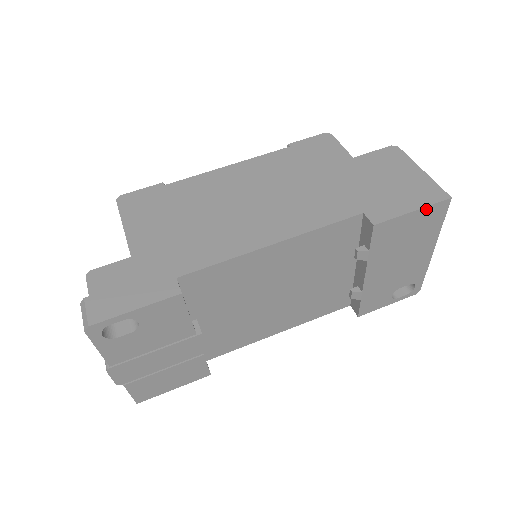
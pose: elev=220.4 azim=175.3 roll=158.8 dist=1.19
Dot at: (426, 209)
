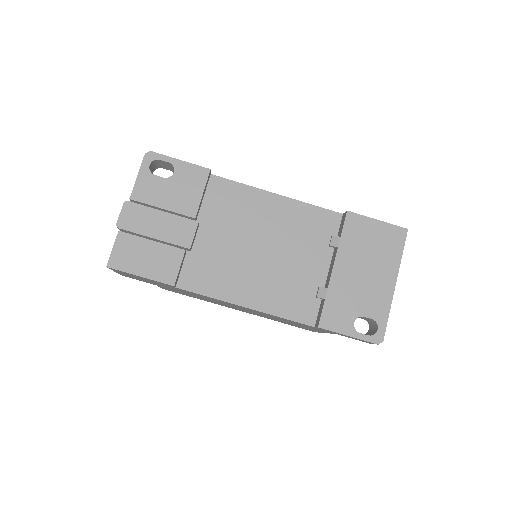
Dot at: (388, 226)
